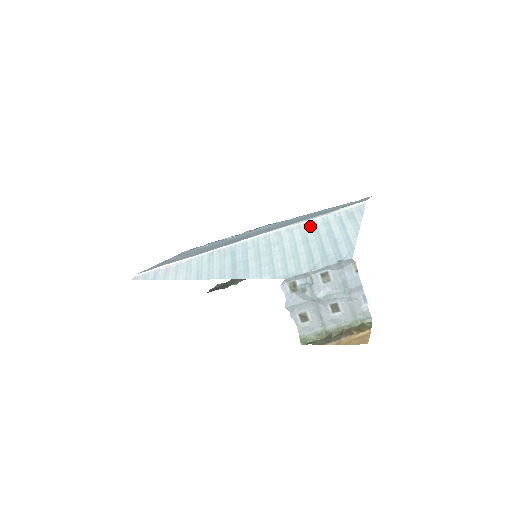
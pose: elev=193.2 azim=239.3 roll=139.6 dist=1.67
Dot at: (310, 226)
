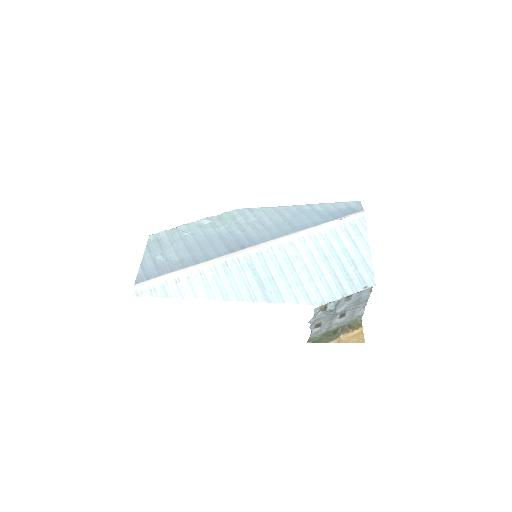
Dot at: (322, 238)
